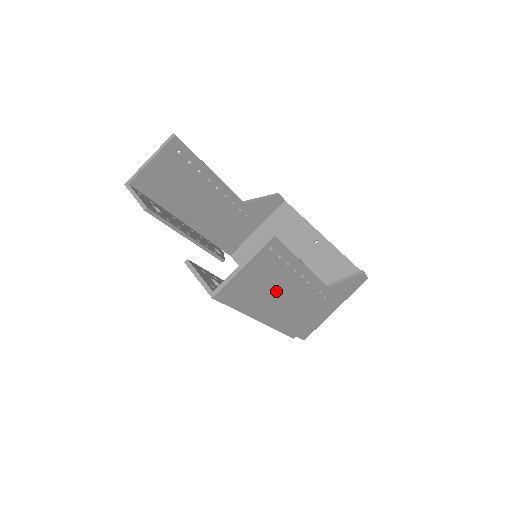
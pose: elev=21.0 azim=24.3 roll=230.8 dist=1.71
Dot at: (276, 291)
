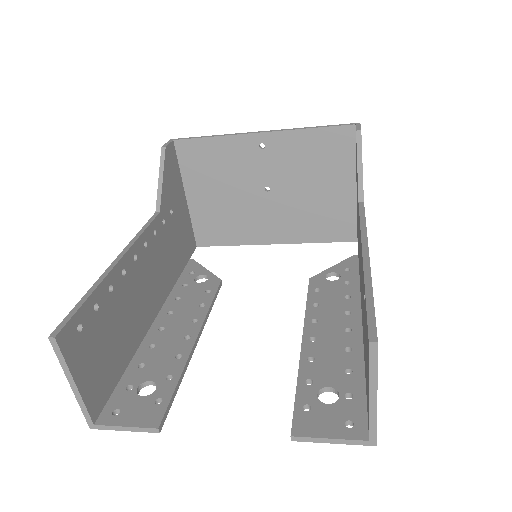
Dot at: occluded
